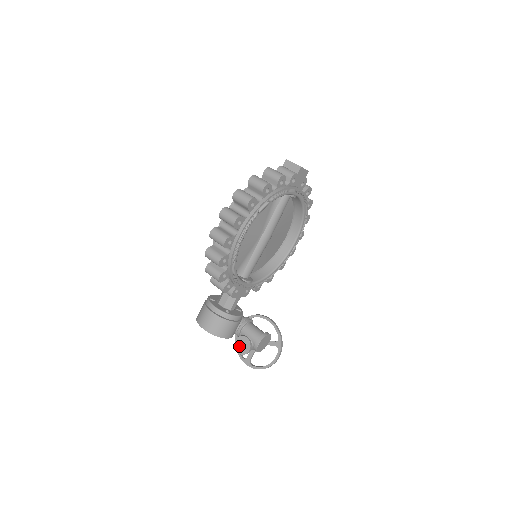
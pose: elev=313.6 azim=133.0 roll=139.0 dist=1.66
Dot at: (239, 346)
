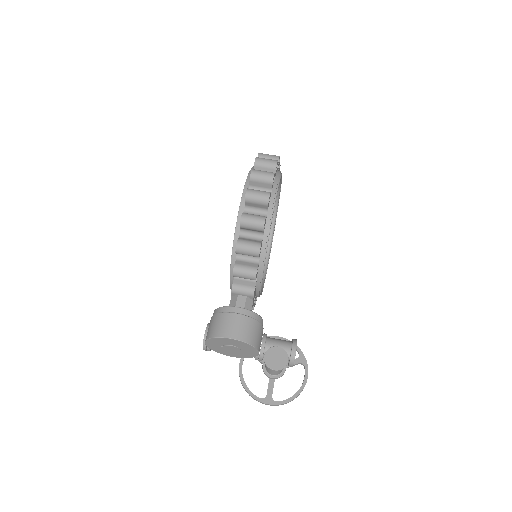
Dot at: (272, 361)
